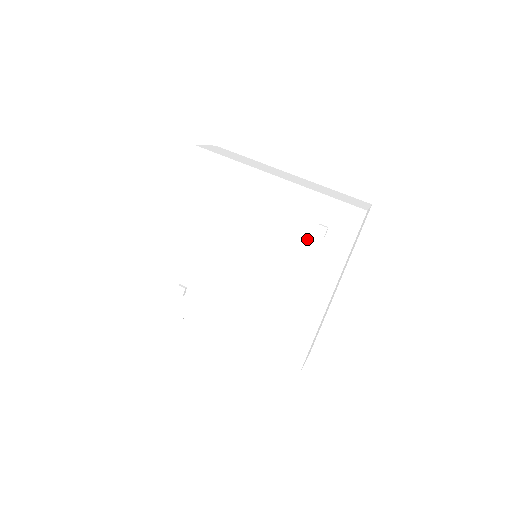
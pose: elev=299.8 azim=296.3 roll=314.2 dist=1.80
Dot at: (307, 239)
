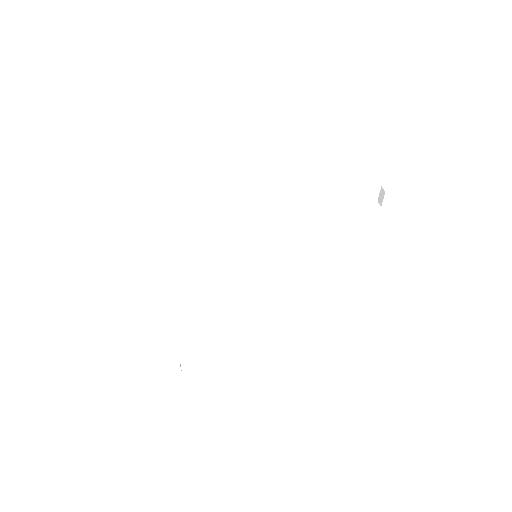
Dot at: (363, 217)
